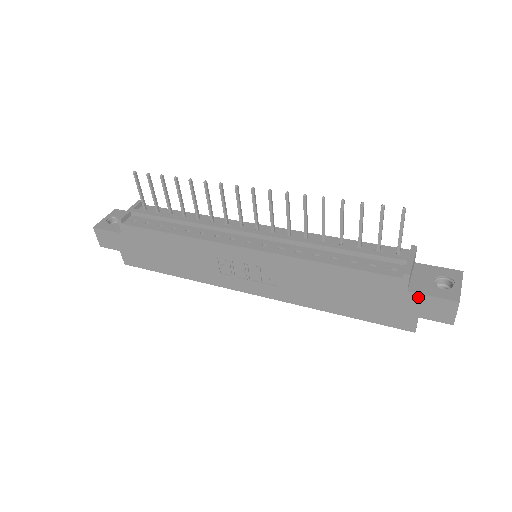
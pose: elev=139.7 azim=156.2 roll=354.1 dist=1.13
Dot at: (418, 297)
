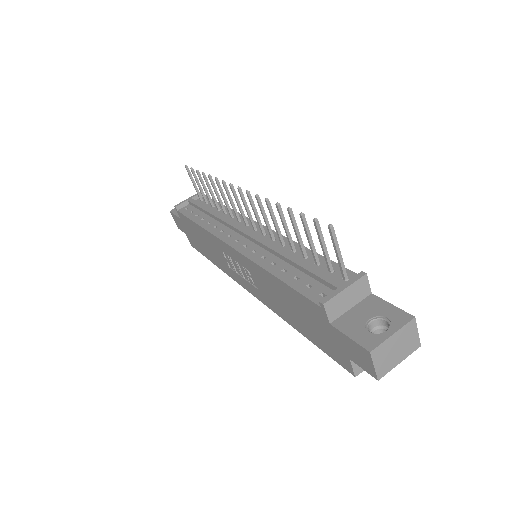
Dot at: (339, 334)
